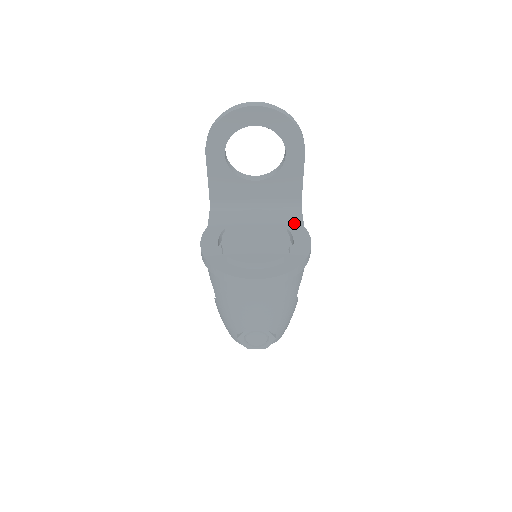
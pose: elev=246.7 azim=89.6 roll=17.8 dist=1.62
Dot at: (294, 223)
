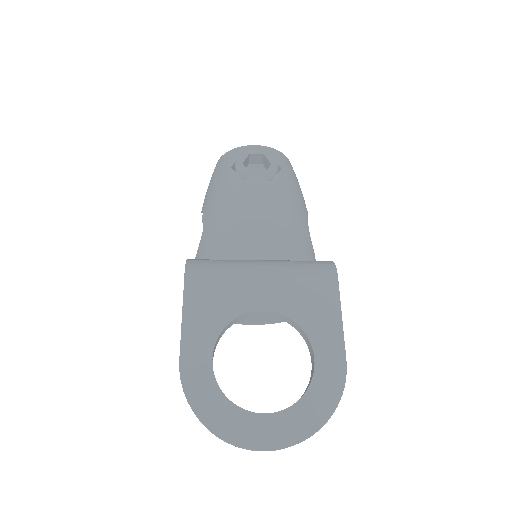
Dot at: occluded
